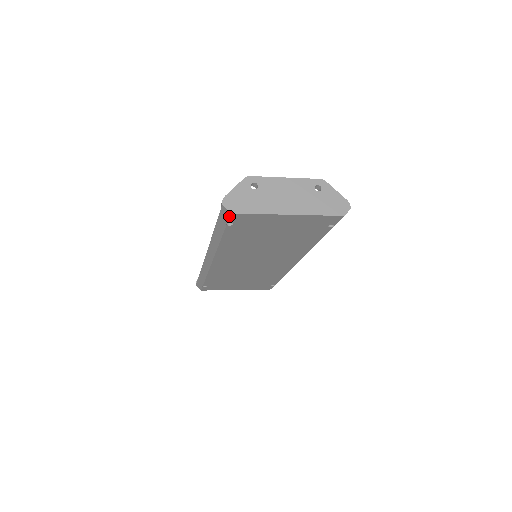
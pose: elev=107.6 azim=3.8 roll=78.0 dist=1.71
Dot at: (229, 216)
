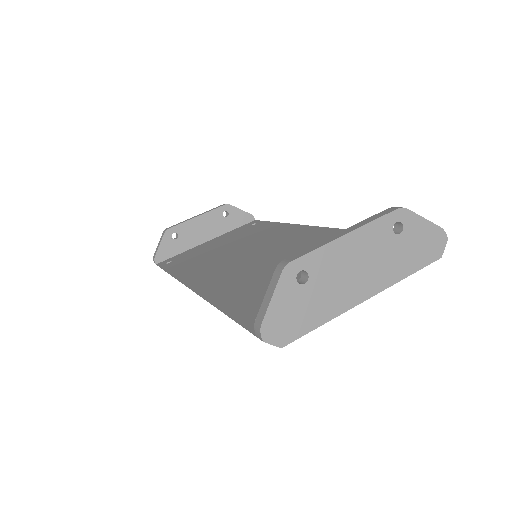
Dot at: occluded
